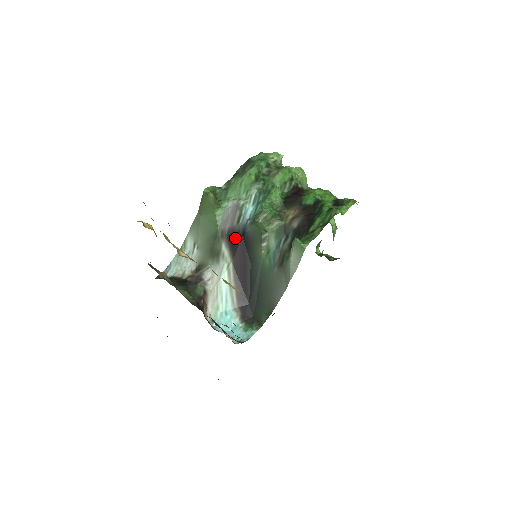
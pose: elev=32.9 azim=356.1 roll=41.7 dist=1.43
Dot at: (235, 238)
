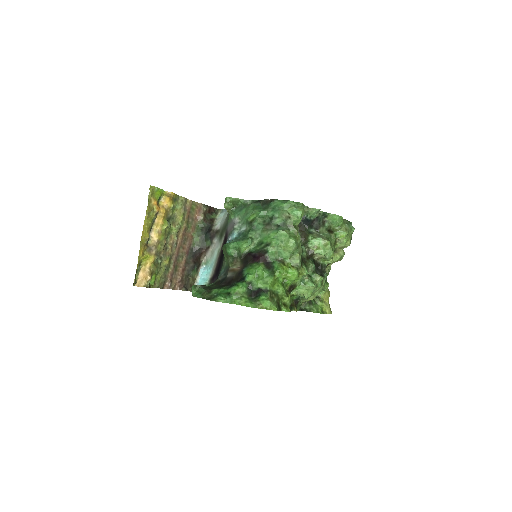
Dot at: (225, 240)
